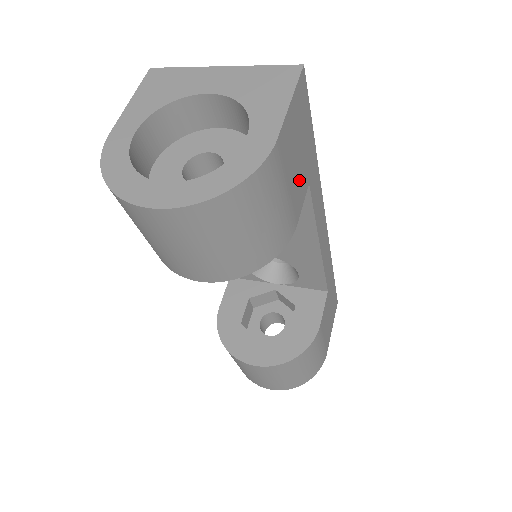
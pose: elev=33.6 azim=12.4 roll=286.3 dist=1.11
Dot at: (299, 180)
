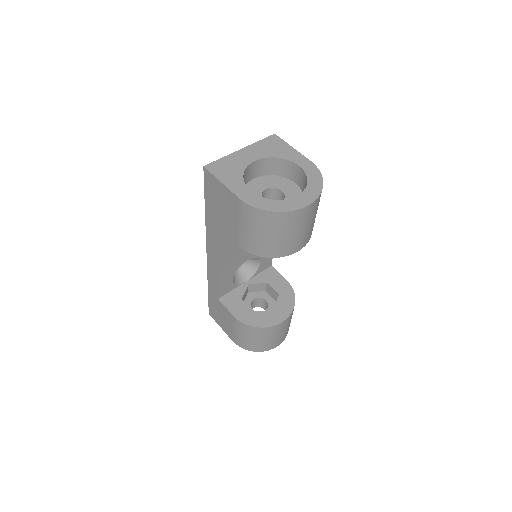
Dot at: occluded
